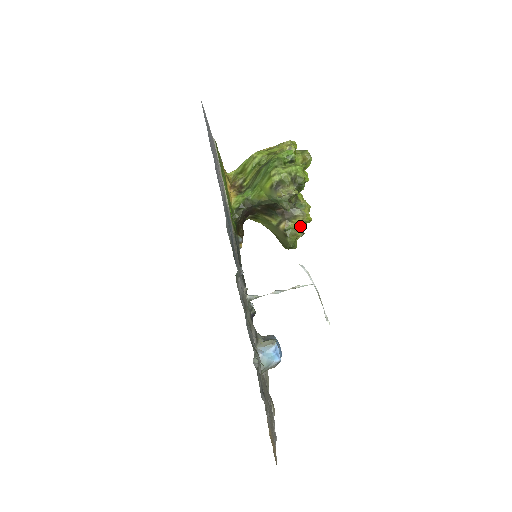
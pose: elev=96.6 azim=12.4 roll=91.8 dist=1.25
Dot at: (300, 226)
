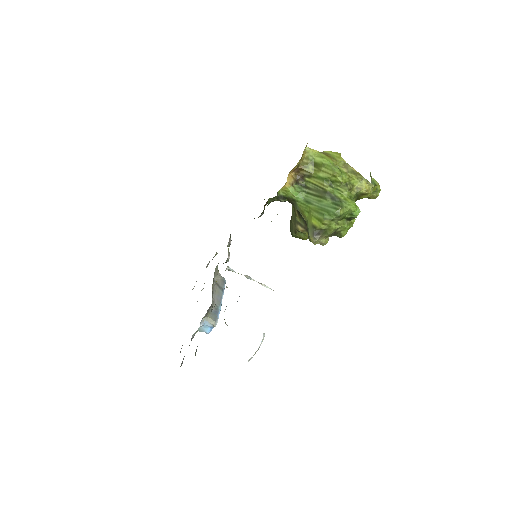
Dot at: occluded
